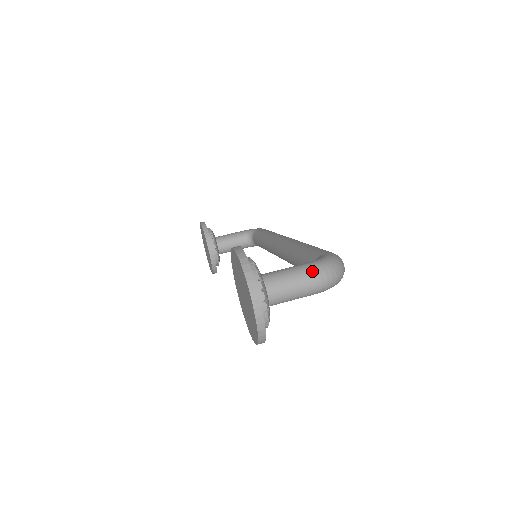
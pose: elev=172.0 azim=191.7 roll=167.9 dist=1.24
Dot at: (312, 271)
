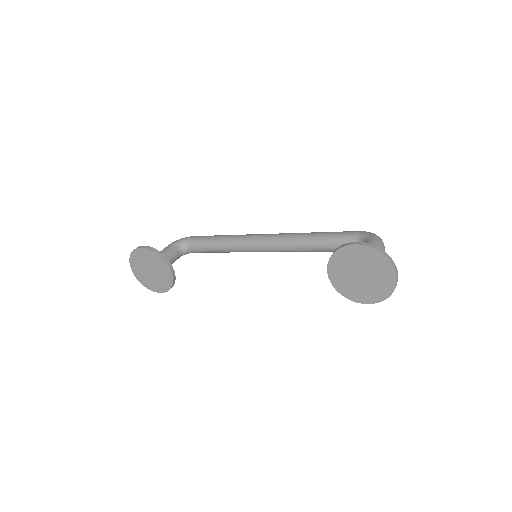
Dot at: (381, 244)
